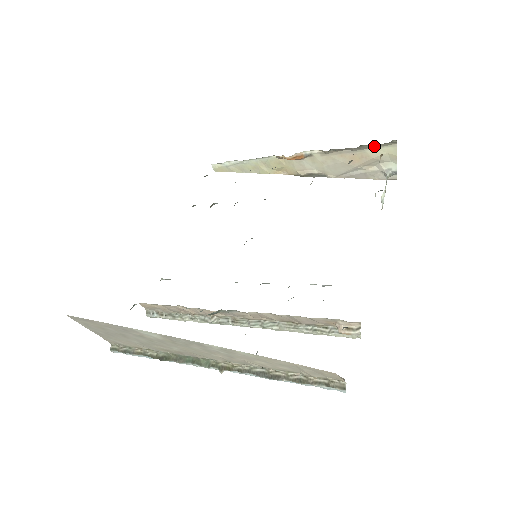
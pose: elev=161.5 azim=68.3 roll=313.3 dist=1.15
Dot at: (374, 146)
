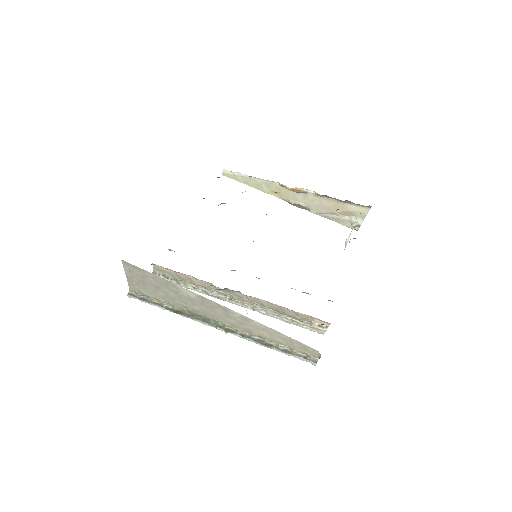
Dot at: (354, 204)
